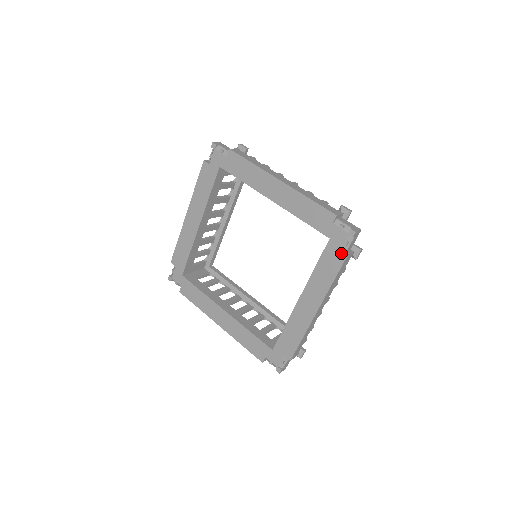
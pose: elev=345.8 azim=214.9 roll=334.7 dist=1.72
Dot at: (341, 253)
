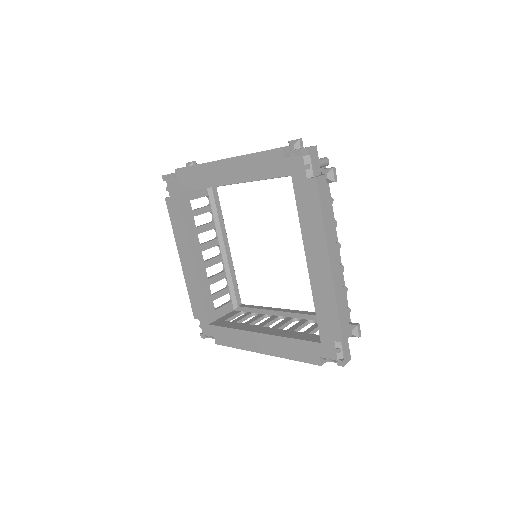
Dot at: (318, 359)
